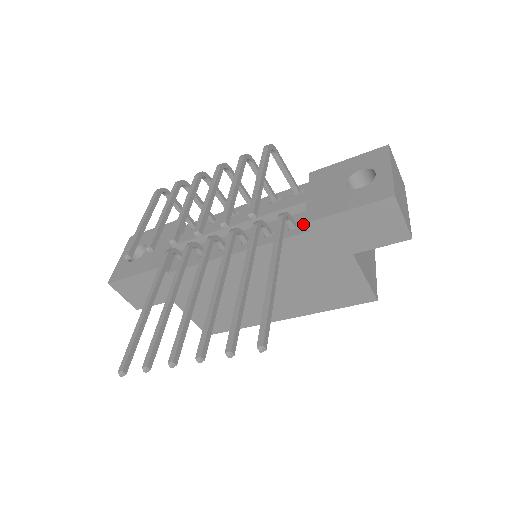
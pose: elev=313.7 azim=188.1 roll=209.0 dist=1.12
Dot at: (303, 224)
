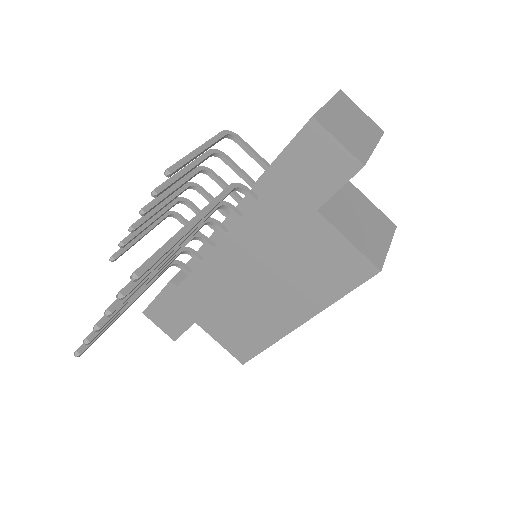
Dot at: occluded
